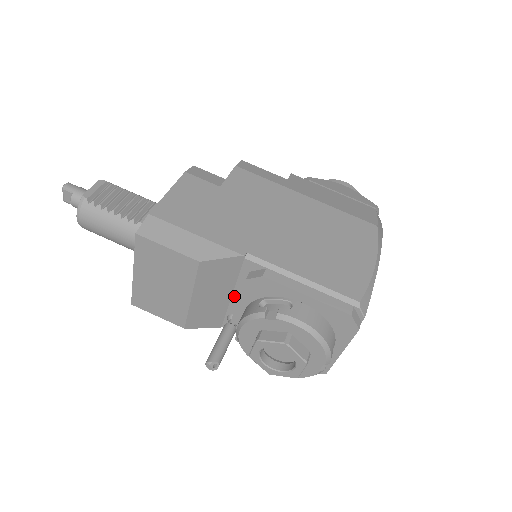
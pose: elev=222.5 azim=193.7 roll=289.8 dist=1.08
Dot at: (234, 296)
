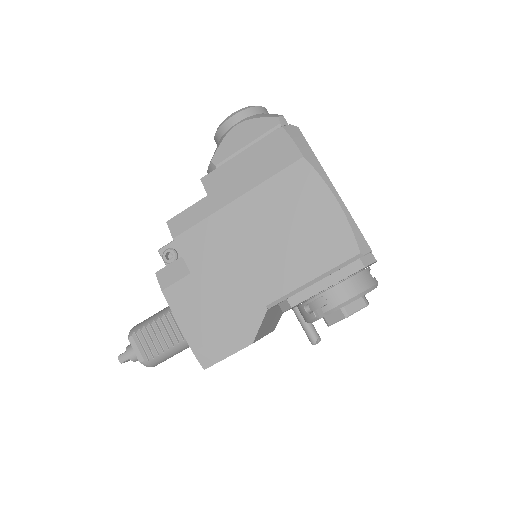
Dot at: occluded
